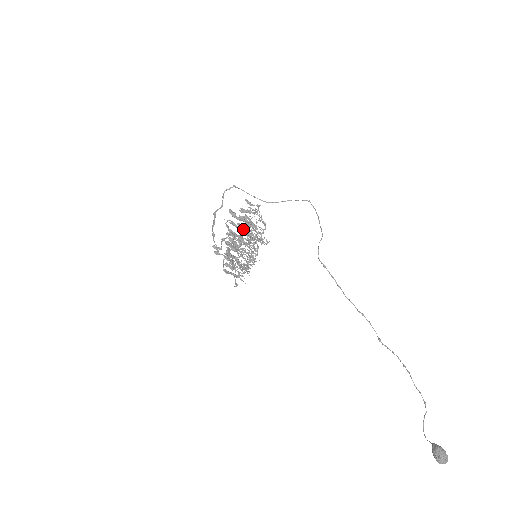
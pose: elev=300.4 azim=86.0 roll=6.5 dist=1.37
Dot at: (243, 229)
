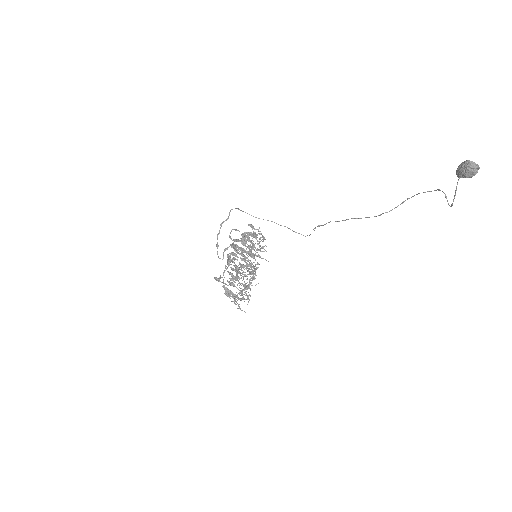
Dot at: (245, 241)
